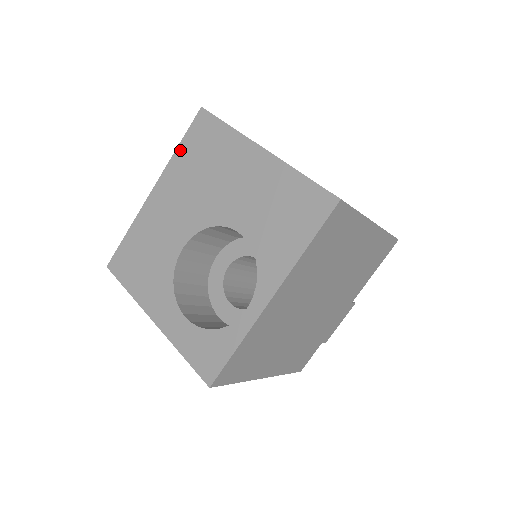
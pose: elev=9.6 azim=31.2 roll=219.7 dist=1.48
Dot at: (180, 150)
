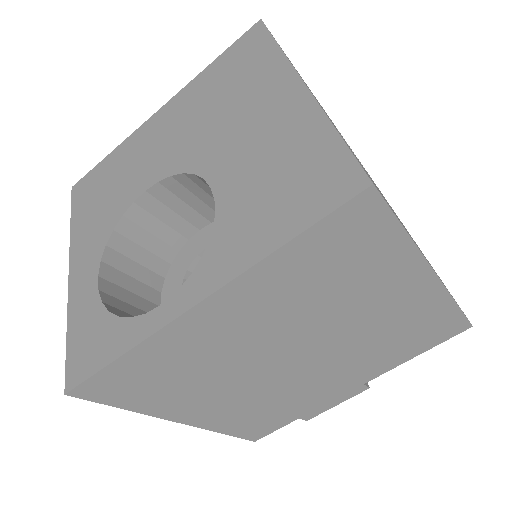
Dot at: (210, 68)
